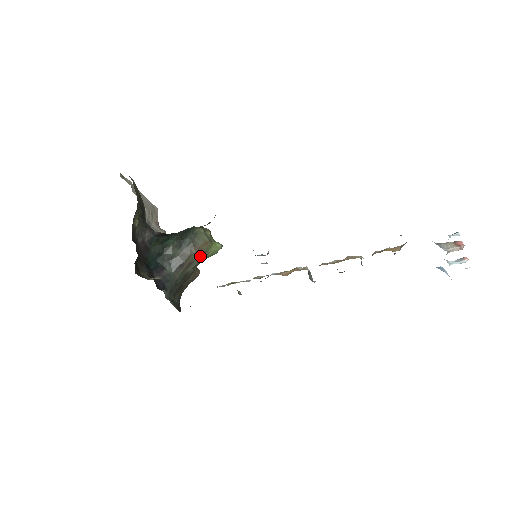
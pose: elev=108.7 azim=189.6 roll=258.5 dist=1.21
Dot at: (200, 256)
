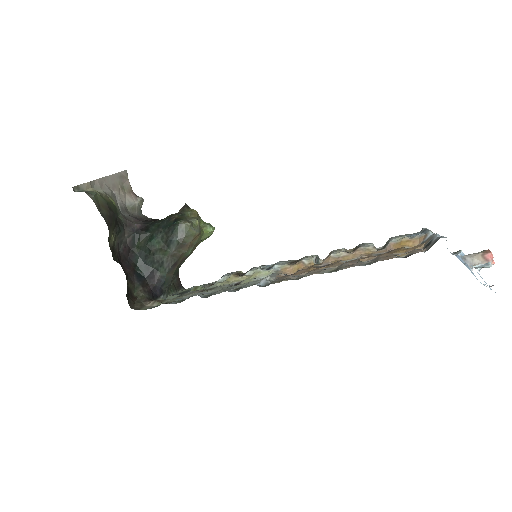
Dot at: (192, 249)
